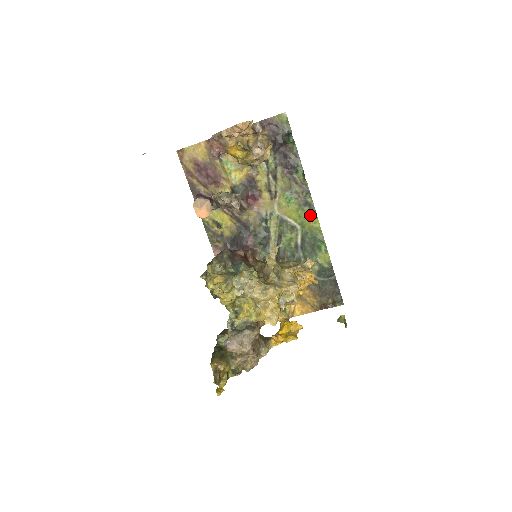
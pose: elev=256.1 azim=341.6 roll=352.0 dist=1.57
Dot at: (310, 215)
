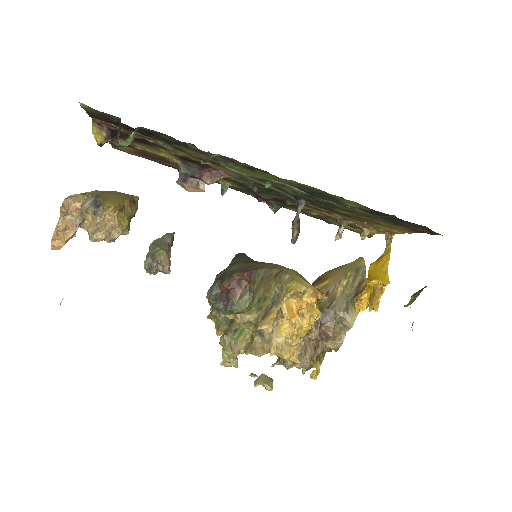
Dot at: (273, 176)
